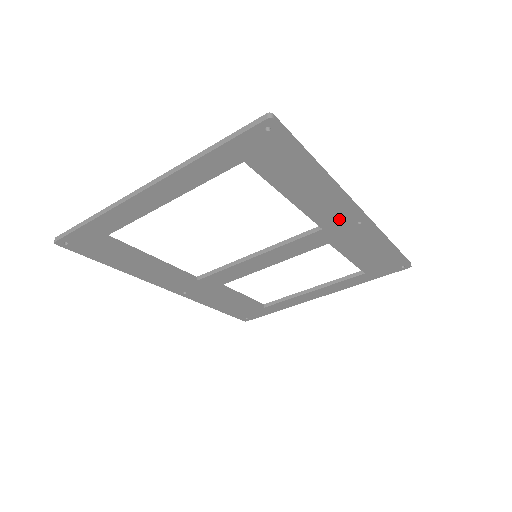
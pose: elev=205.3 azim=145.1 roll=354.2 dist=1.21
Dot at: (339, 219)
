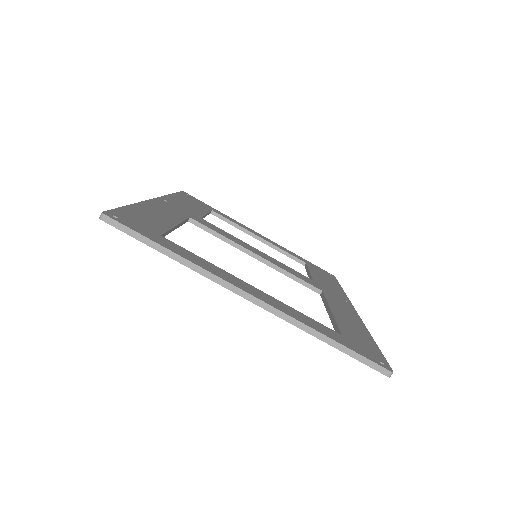
Dot at: occluded
